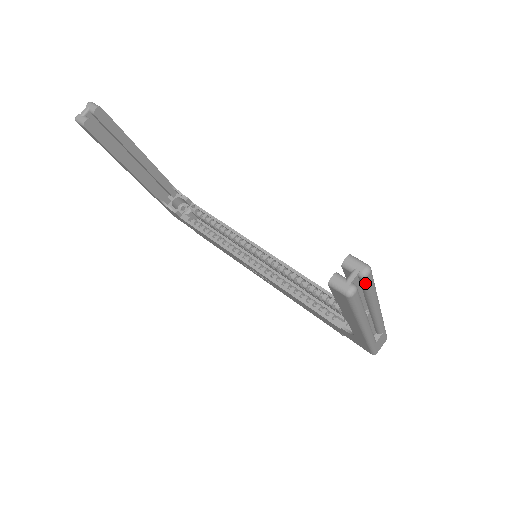
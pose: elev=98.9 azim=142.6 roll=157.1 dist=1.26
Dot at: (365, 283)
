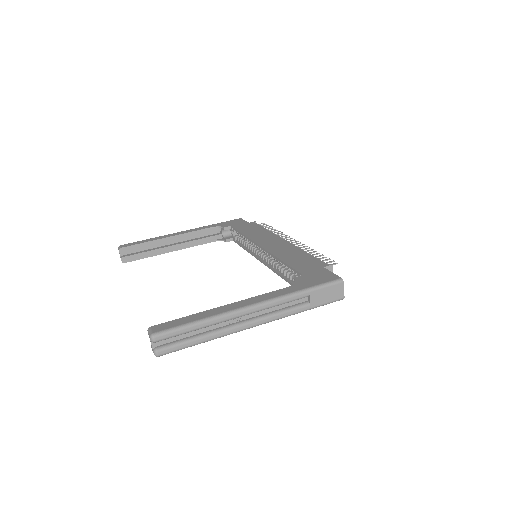
Dot at: (166, 339)
